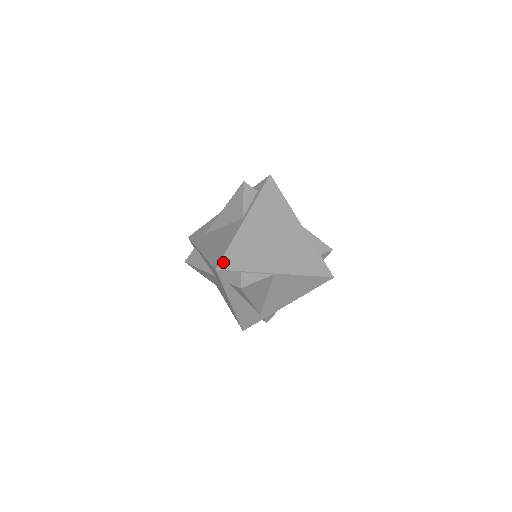
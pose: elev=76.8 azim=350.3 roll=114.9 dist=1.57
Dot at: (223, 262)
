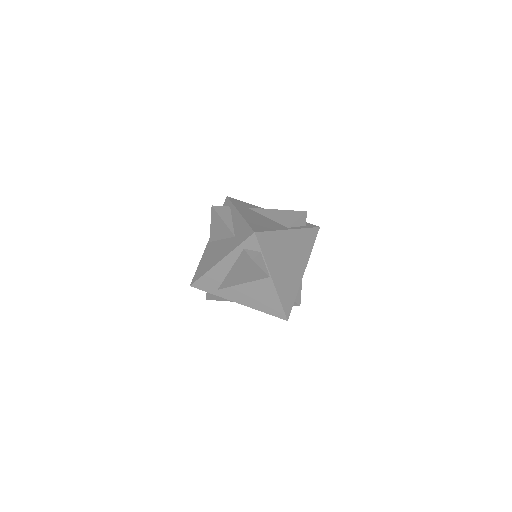
Dot at: (261, 234)
